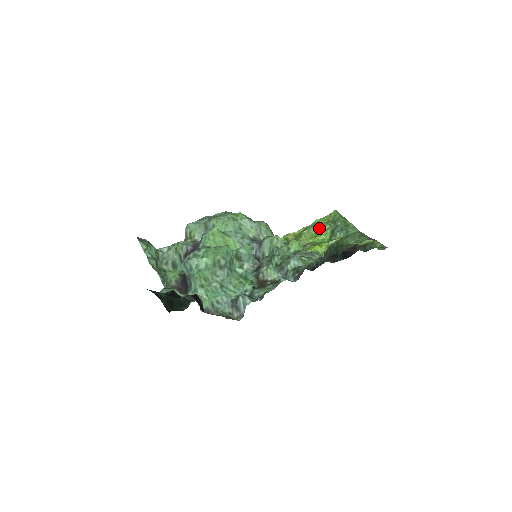
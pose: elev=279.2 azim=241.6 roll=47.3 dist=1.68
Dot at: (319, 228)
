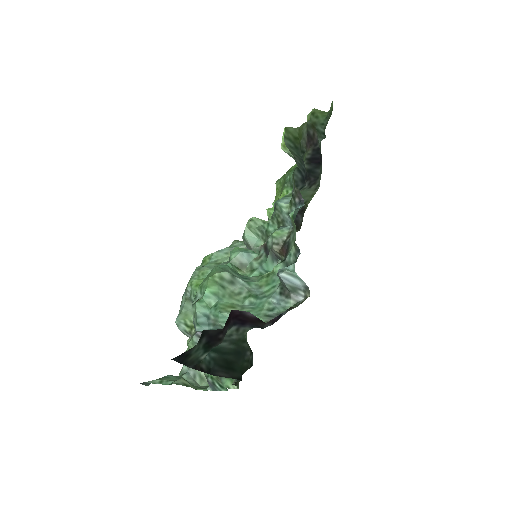
Dot at: occluded
